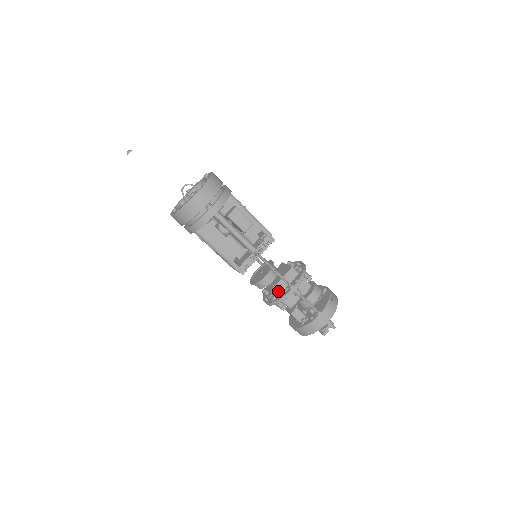
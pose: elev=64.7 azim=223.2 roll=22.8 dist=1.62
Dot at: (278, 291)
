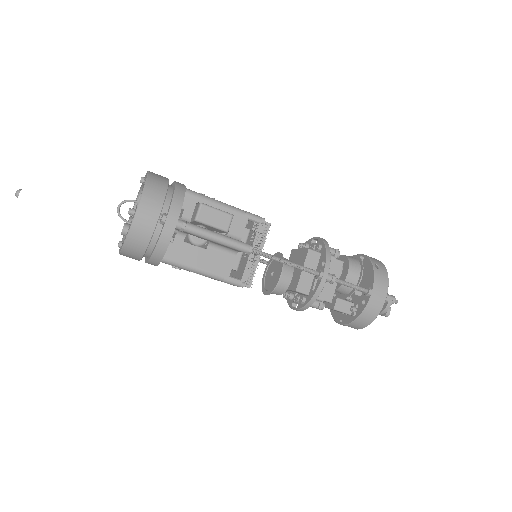
Dot at: (305, 288)
